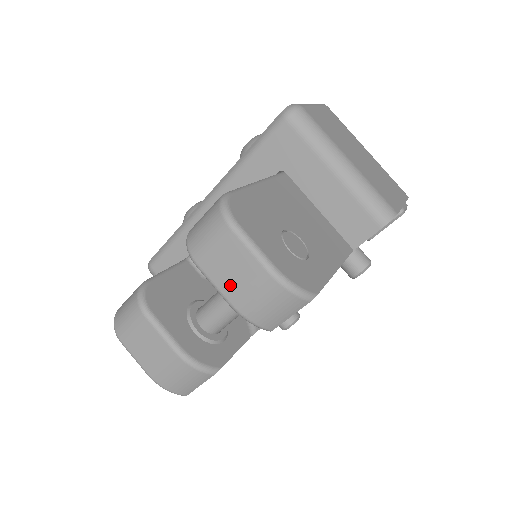
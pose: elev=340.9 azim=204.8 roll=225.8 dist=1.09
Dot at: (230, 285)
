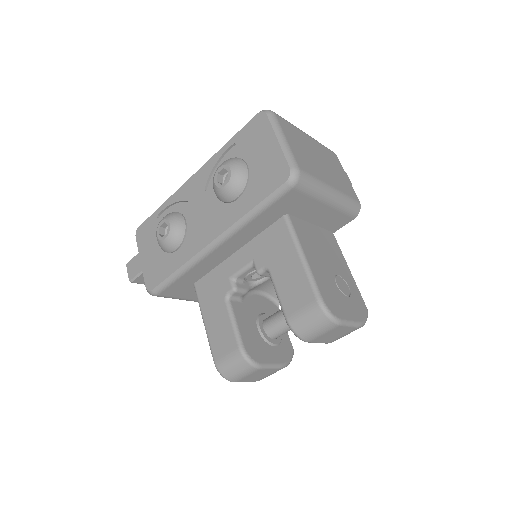
Dot at: (331, 339)
